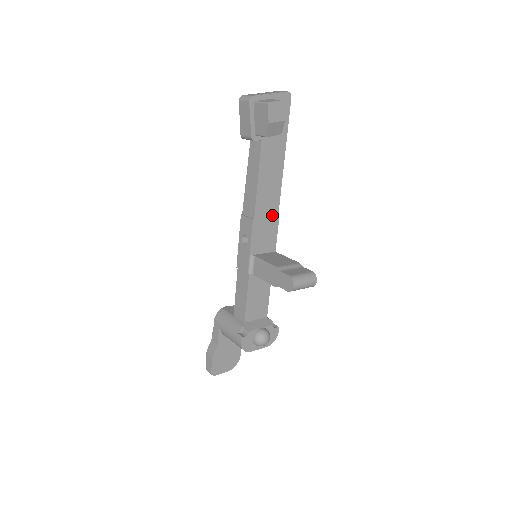
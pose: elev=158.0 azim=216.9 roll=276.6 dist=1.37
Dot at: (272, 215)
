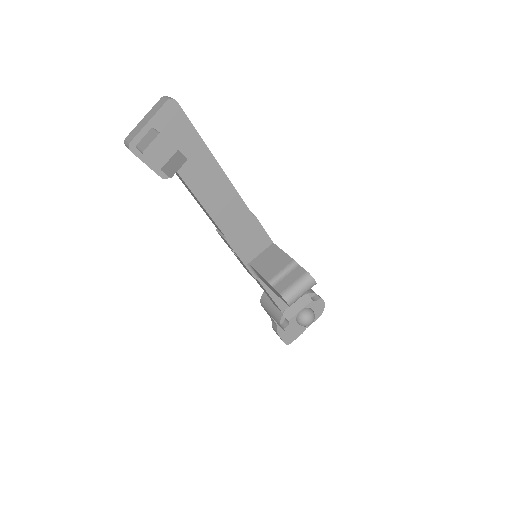
Dot at: (244, 219)
